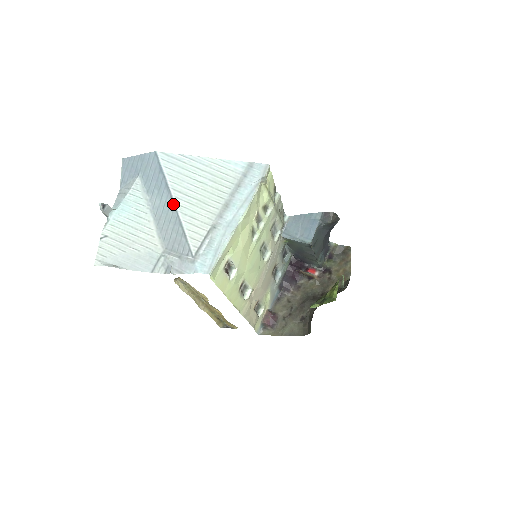
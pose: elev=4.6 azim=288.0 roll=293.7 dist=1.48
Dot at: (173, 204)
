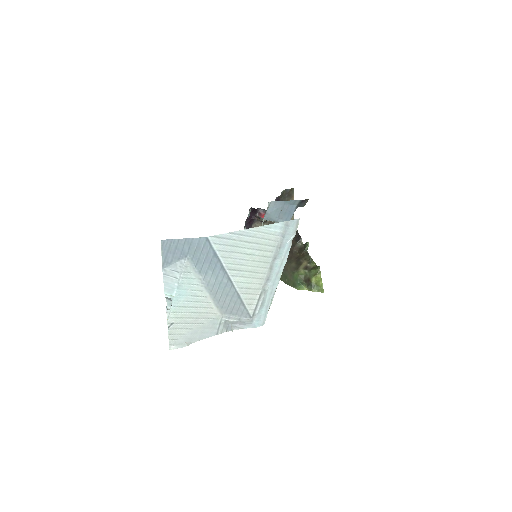
Dot at: (231, 283)
